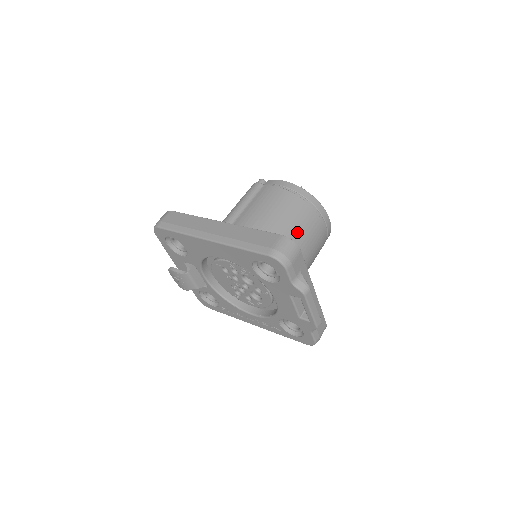
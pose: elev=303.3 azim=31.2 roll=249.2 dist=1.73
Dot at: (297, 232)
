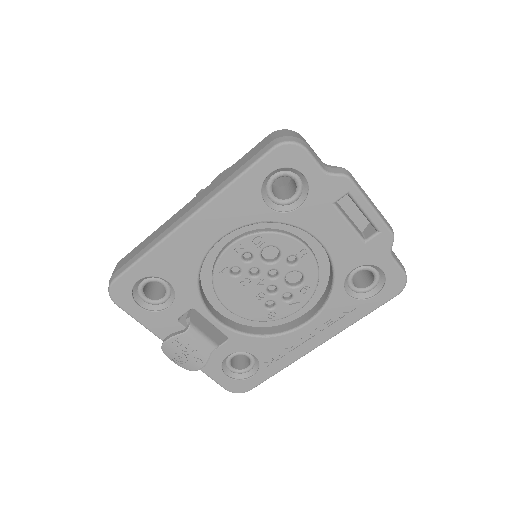
Dot at: (279, 182)
